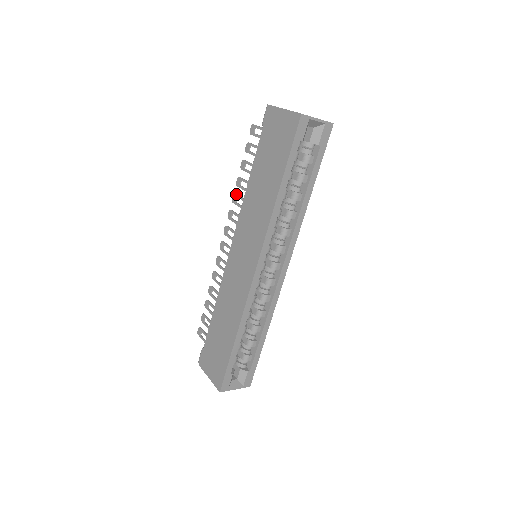
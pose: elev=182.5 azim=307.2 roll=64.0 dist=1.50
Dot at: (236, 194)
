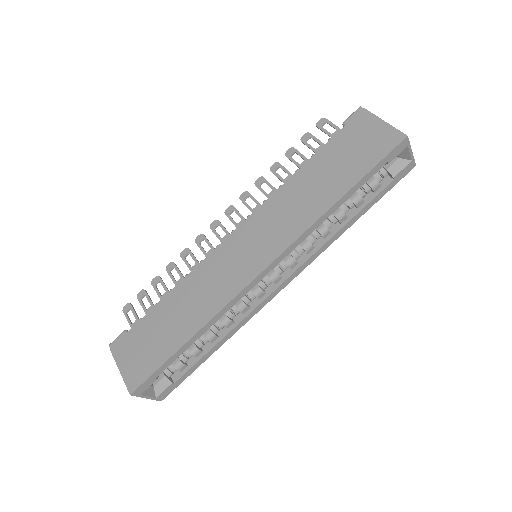
Dot at: occluded
